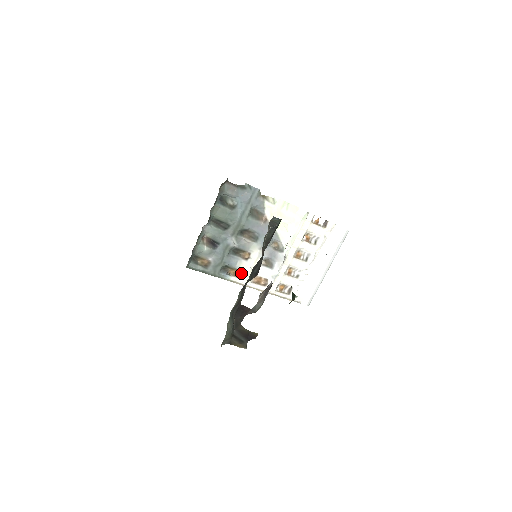
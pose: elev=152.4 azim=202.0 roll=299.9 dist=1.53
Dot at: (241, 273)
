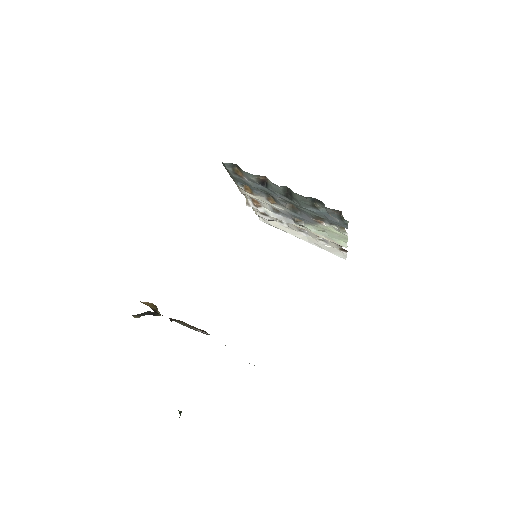
Dot at: (252, 194)
